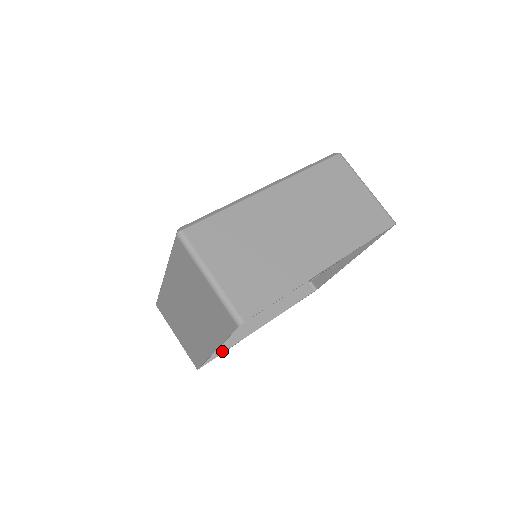
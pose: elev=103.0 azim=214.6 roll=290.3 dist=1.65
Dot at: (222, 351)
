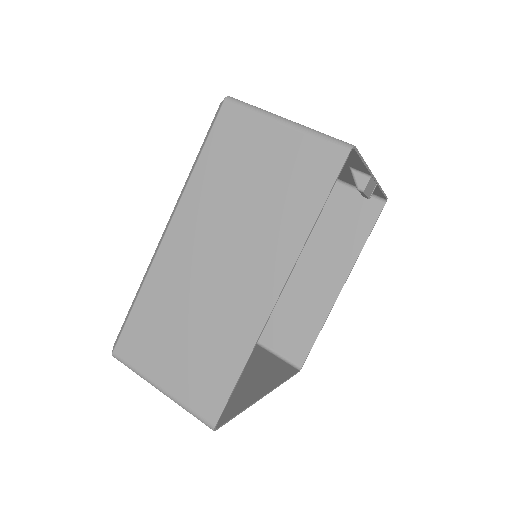
Dot at: (235, 412)
